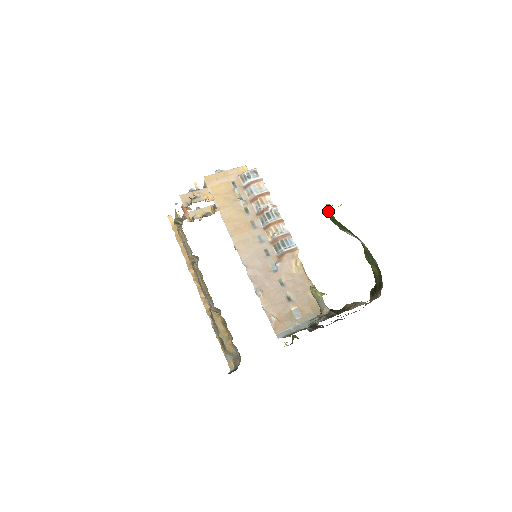
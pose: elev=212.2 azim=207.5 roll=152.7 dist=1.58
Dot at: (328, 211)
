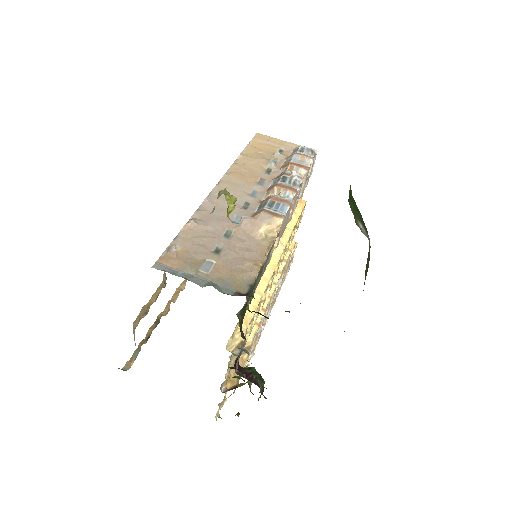
Dot at: occluded
